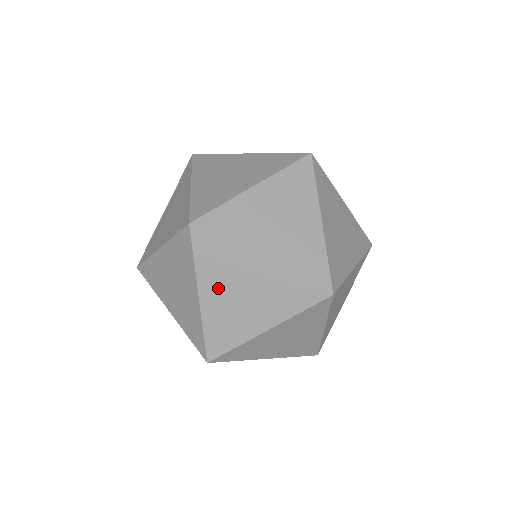
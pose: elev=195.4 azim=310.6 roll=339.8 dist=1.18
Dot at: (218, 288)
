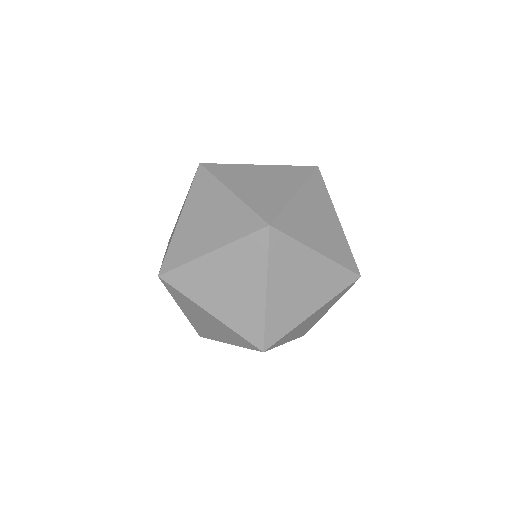
Dot at: (190, 312)
